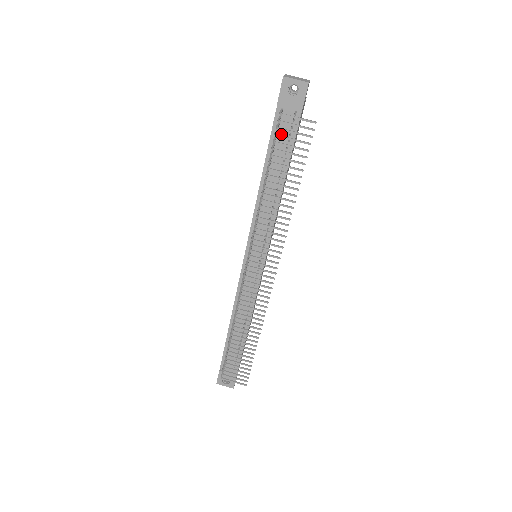
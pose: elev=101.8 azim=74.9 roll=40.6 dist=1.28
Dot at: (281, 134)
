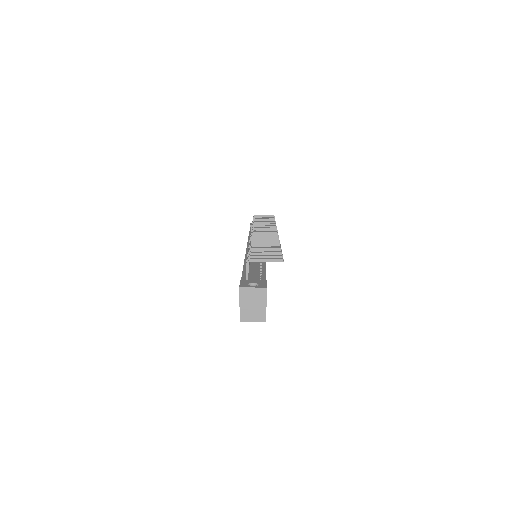
Dot at: occluded
